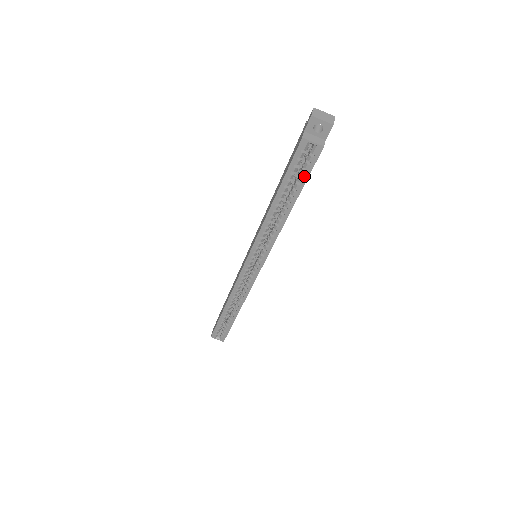
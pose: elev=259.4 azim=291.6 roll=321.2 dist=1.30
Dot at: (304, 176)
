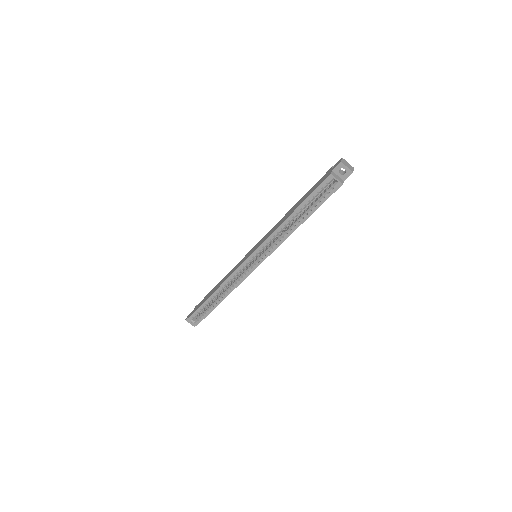
Dot at: (321, 201)
